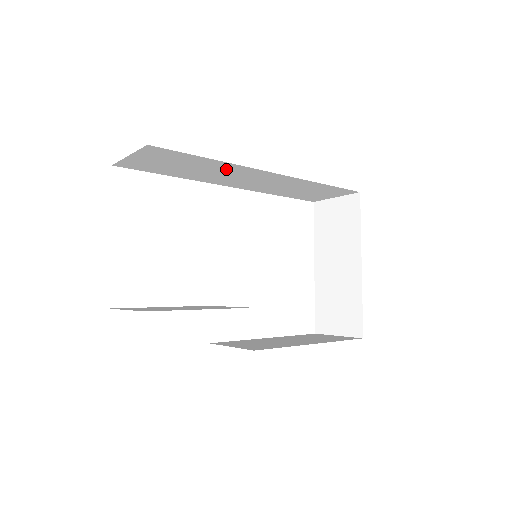
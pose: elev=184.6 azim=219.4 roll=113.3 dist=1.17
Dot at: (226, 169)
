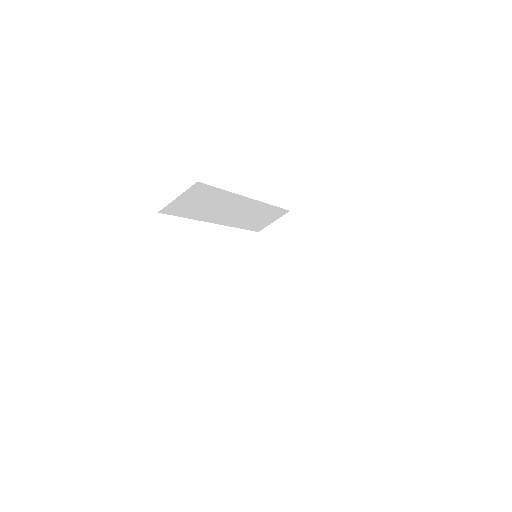
Dot at: (226, 201)
